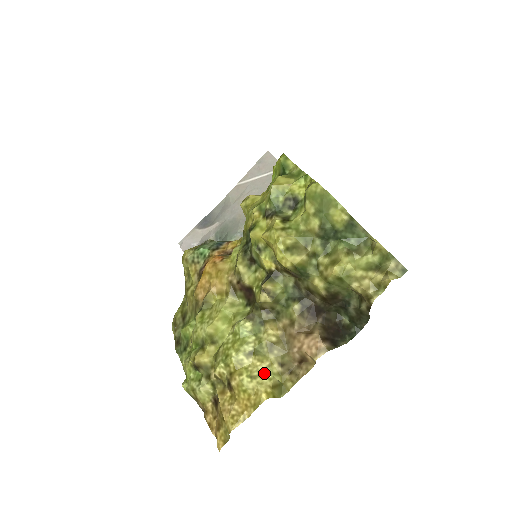
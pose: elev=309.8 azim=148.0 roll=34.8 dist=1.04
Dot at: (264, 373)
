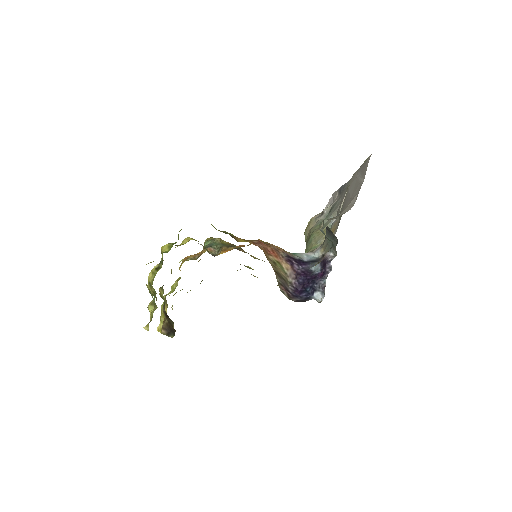
Dot at: (162, 322)
